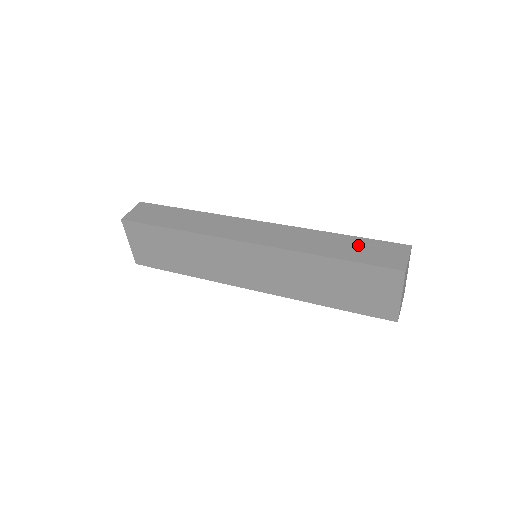
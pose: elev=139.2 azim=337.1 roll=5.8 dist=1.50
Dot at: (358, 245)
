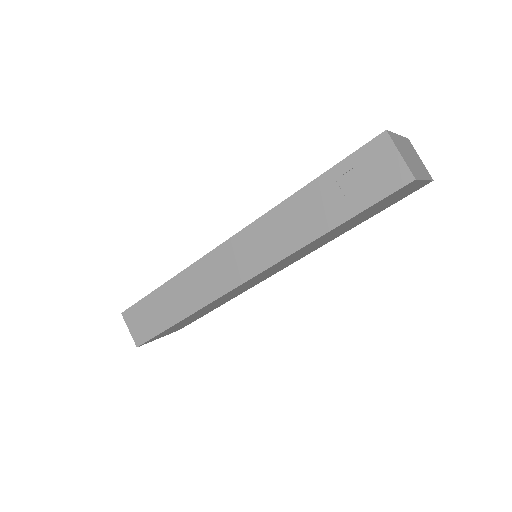
Dot at: (337, 186)
